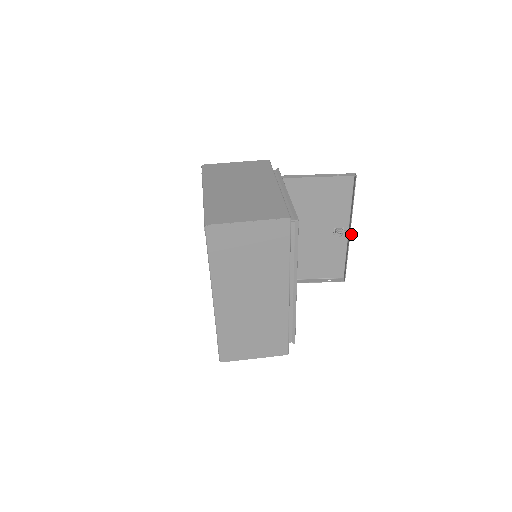
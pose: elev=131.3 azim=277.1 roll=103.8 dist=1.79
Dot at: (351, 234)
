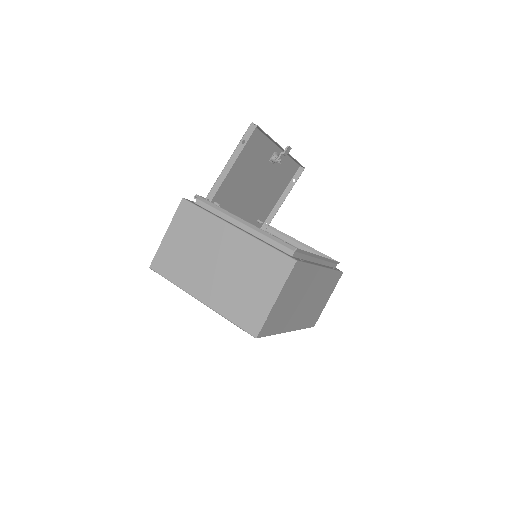
Dot at: (287, 151)
